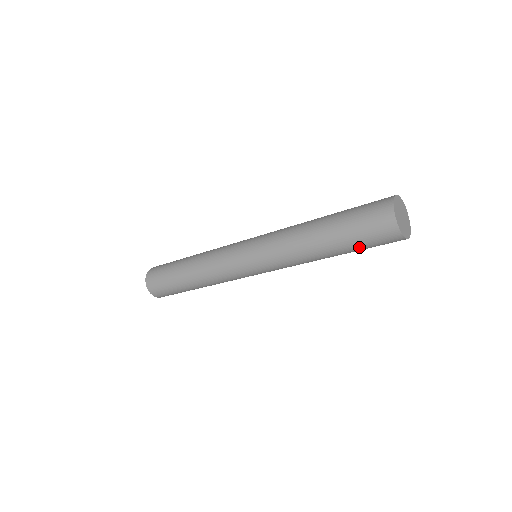
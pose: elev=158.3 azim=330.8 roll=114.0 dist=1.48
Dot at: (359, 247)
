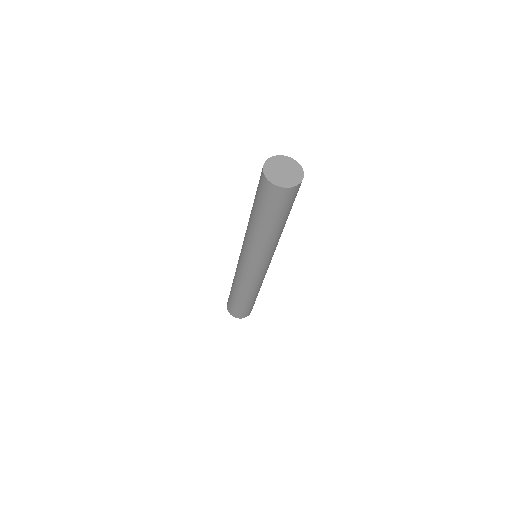
Dot at: (262, 208)
